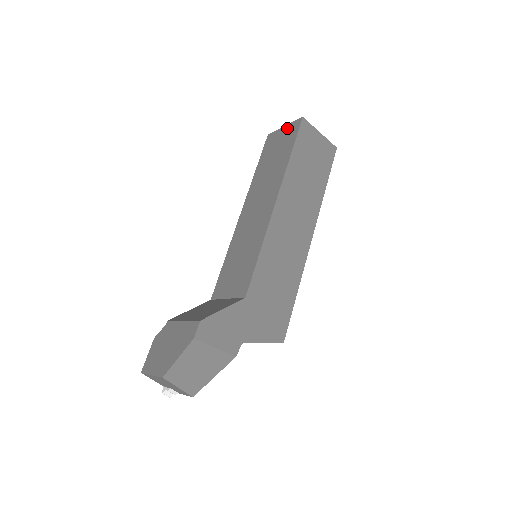
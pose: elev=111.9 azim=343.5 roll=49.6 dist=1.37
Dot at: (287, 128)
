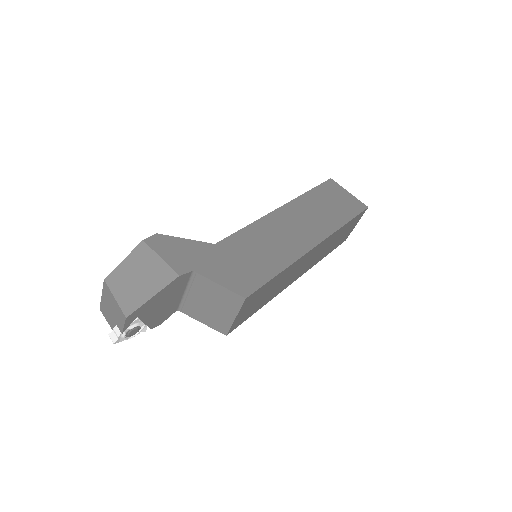
Dot at: occluded
